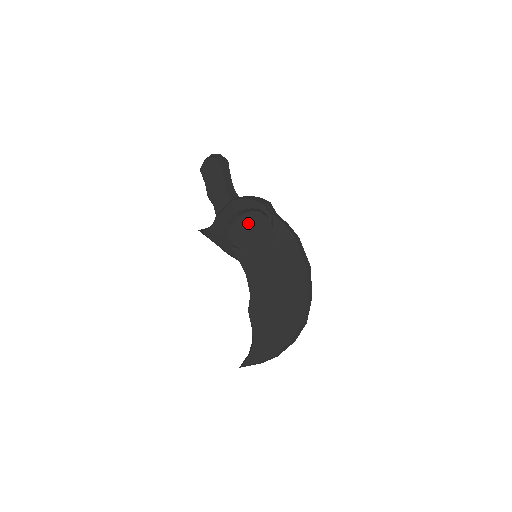
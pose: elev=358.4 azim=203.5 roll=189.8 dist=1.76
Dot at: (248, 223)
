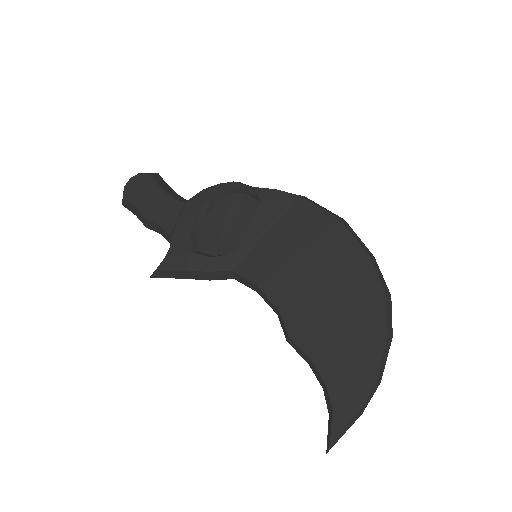
Dot at: (222, 217)
